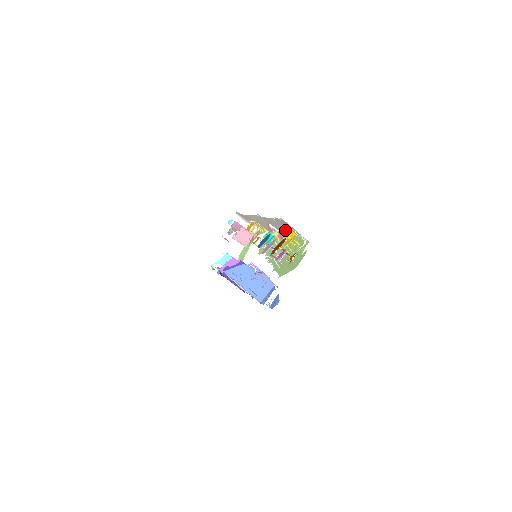
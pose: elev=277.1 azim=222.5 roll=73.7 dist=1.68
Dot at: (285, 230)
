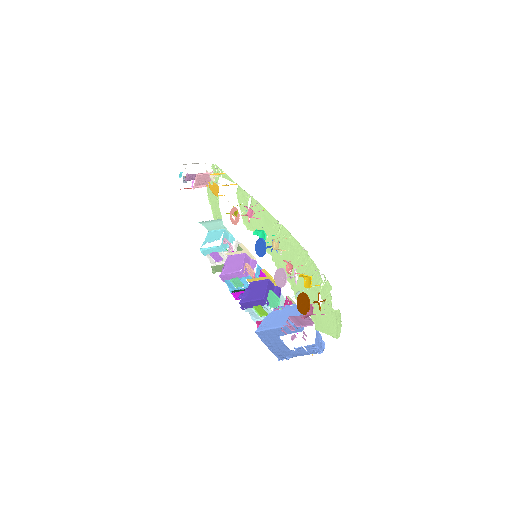
Dot at: occluded
